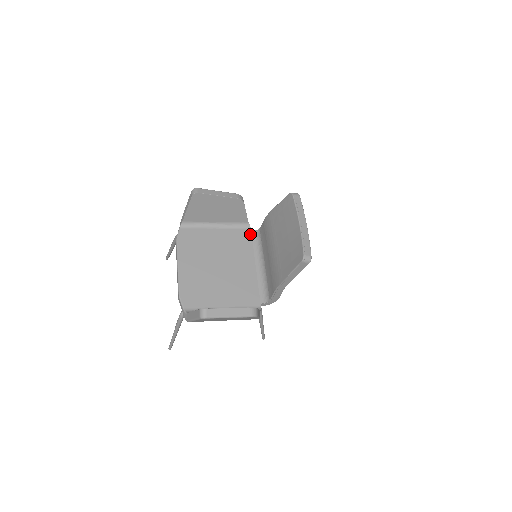
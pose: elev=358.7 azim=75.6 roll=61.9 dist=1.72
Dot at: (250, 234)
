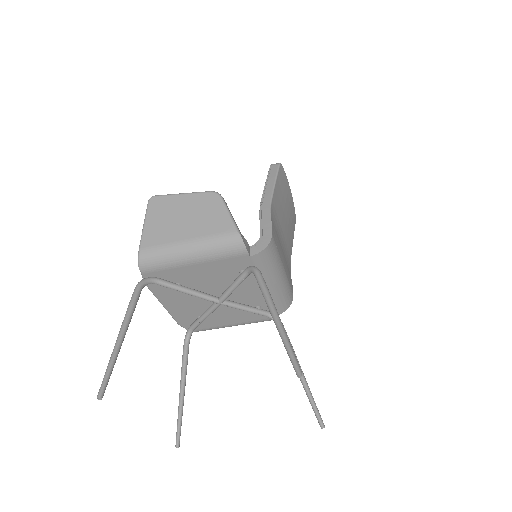
Dot at: occluded
